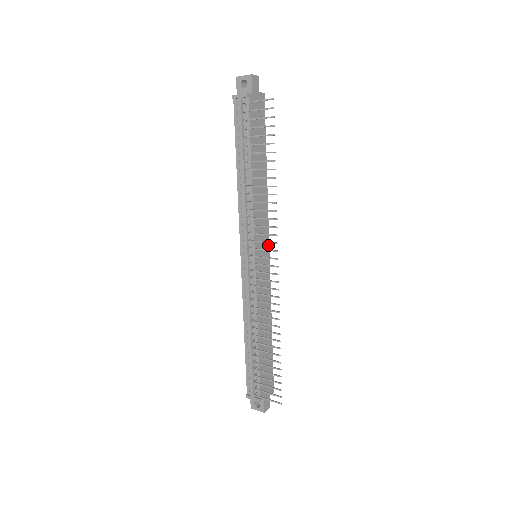
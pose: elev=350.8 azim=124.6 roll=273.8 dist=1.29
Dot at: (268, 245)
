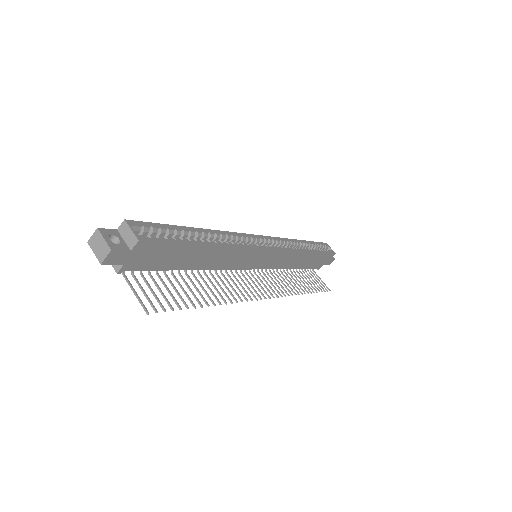
Dot at: (264, 250)
